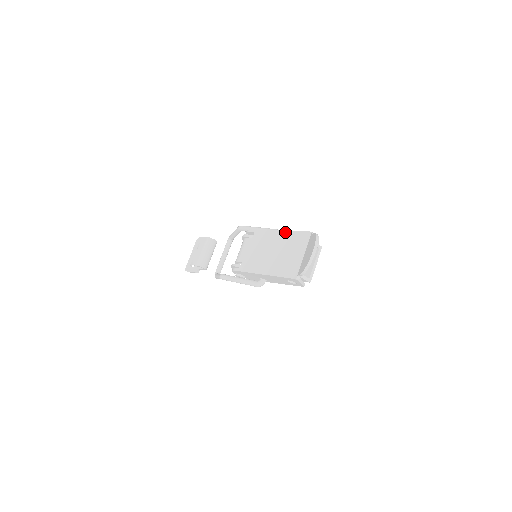
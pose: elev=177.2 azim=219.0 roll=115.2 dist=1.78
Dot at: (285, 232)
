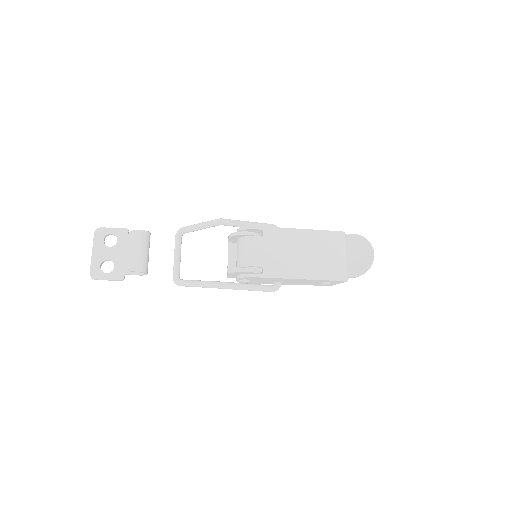
Dot at: (310, 231)
